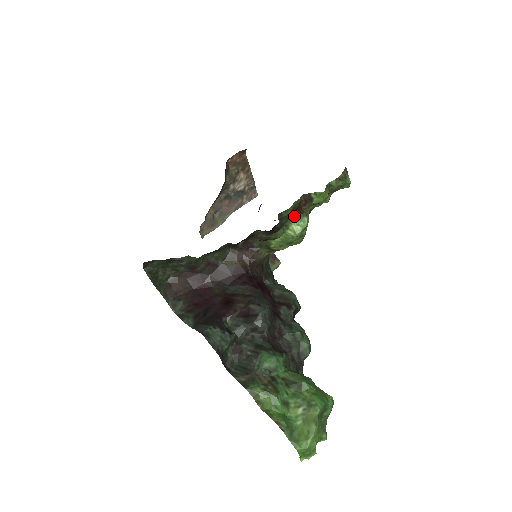
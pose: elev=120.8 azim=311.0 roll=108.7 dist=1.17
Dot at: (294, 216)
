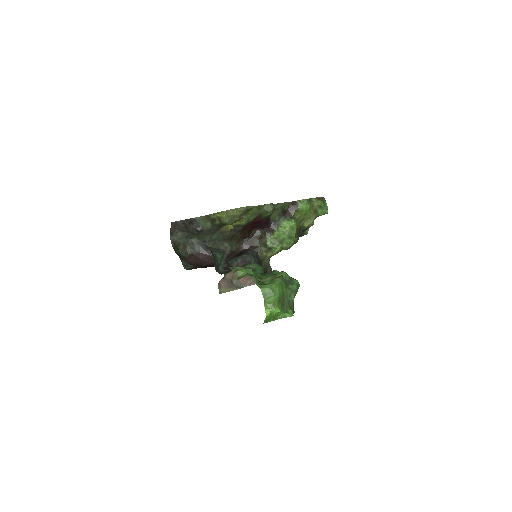
Dot at: (285, 217)
